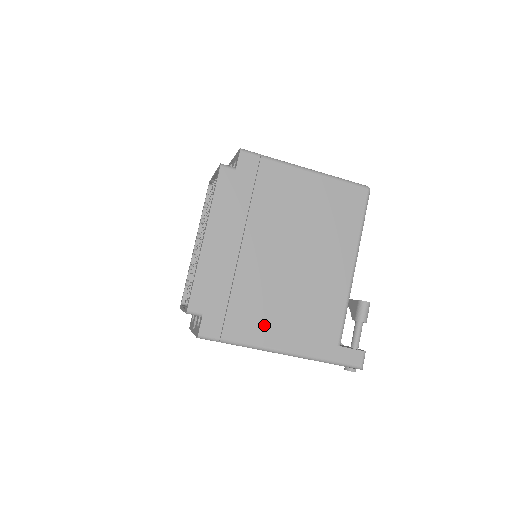
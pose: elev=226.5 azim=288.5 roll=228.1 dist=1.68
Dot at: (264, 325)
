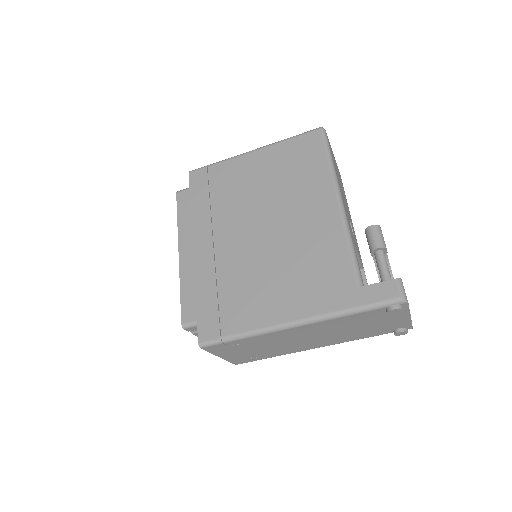
Dot at: (262, 304)
